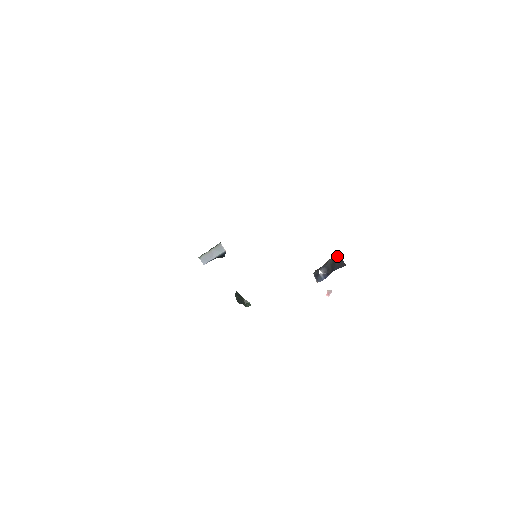
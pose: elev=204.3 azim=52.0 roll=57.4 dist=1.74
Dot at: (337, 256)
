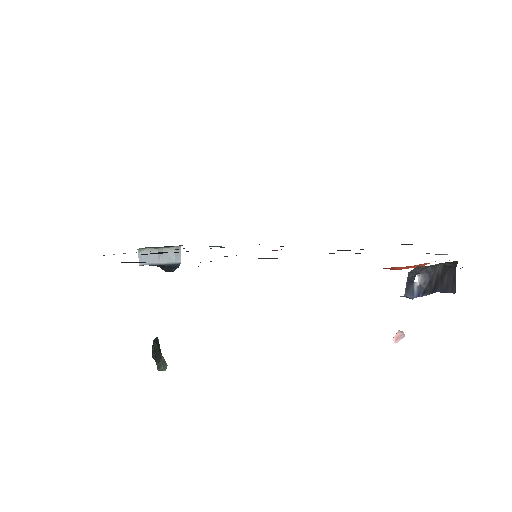
Dot at: (451, 267)
